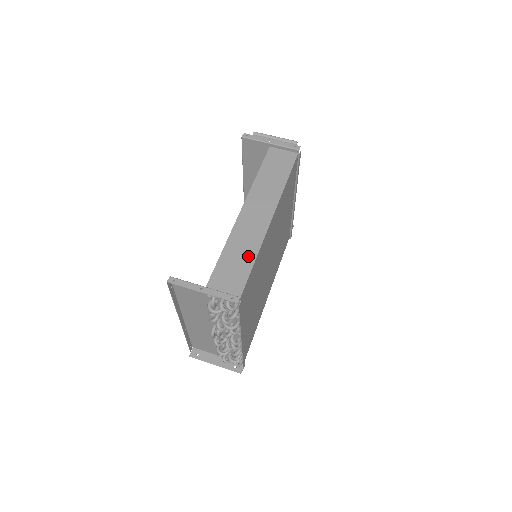
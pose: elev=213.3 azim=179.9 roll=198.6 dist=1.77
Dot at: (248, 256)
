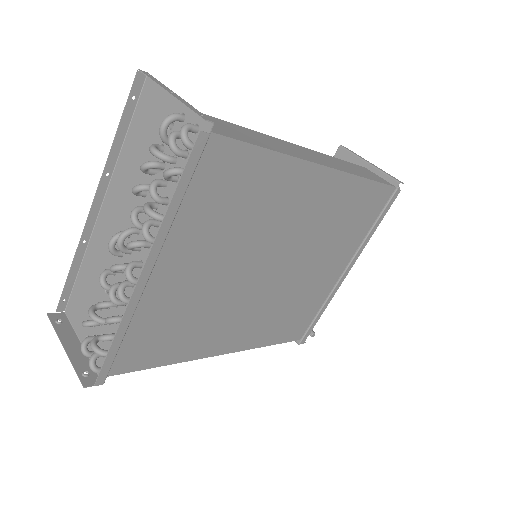
Dot at: (265, 144)
